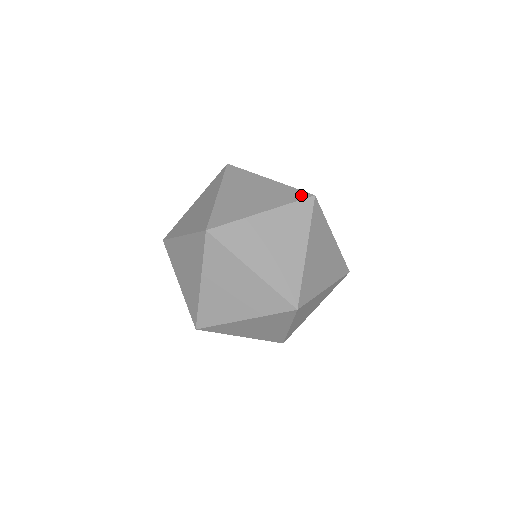
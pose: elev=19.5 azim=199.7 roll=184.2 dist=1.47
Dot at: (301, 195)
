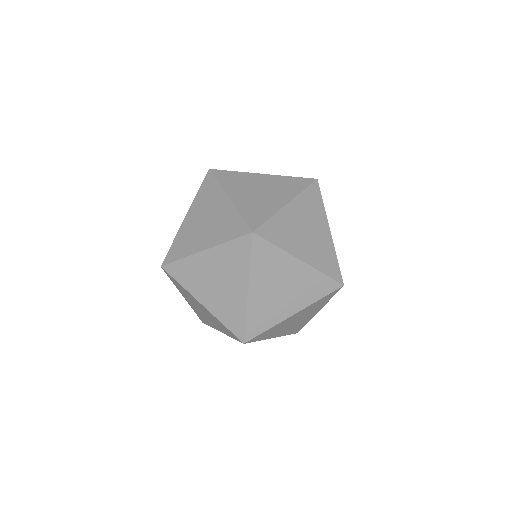
Dot at: (306, 181)
